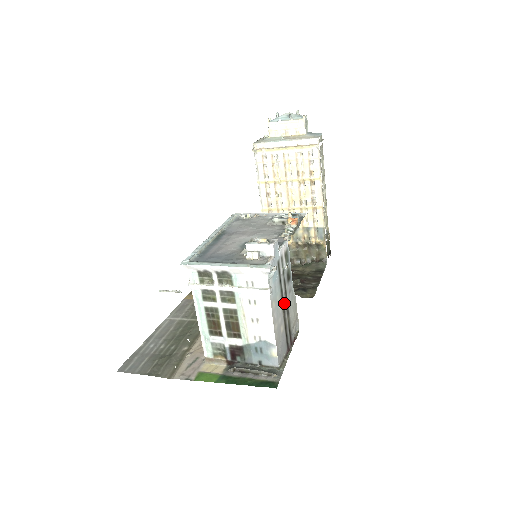
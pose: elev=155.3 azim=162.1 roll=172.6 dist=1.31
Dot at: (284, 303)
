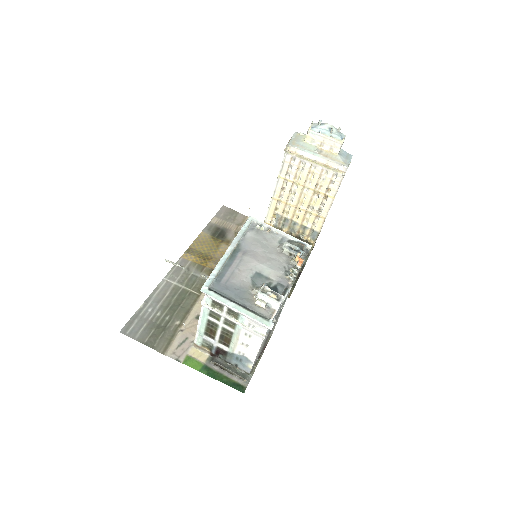
Dot at: occluded
